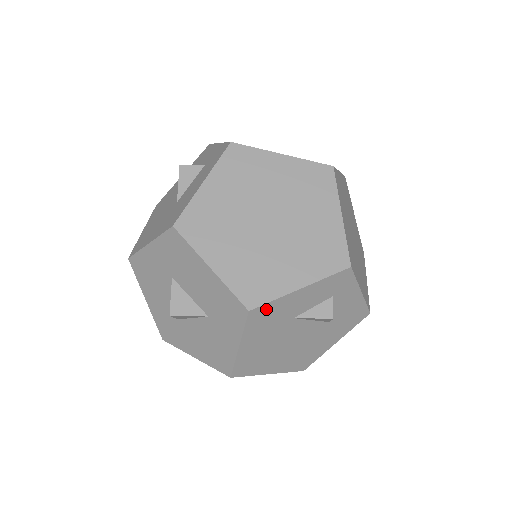
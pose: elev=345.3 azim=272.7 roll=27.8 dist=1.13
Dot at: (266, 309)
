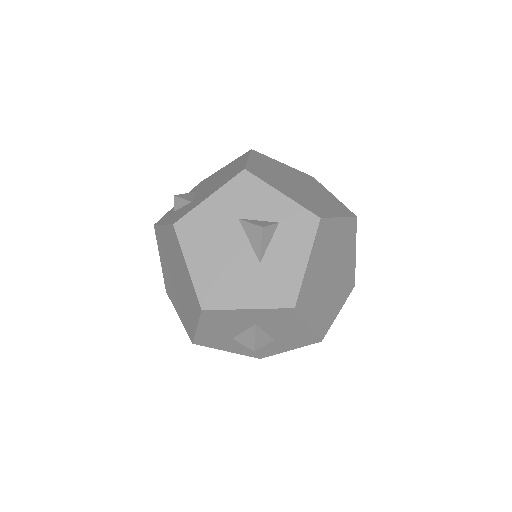
Dot at: occluded
